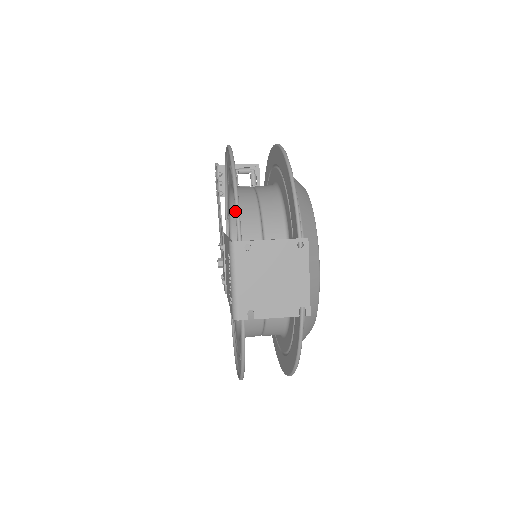
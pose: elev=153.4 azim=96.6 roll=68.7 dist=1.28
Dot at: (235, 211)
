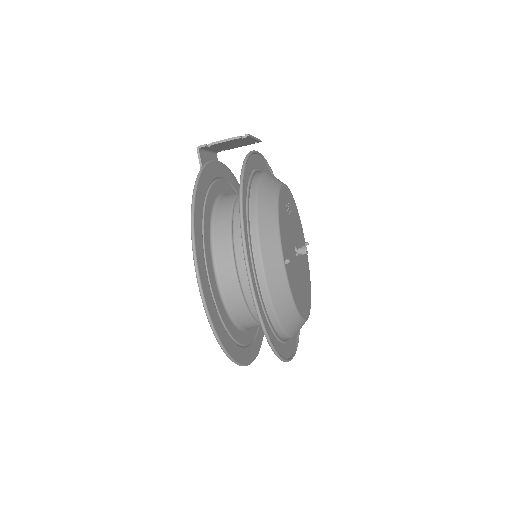
Dot at: occluded
